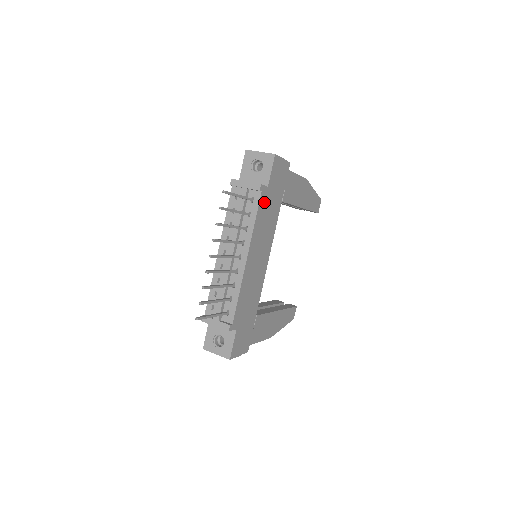
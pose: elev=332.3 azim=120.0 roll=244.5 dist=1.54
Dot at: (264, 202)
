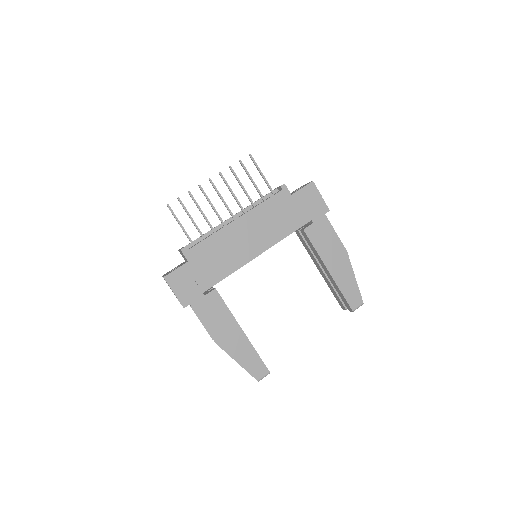
Dot at: (281, 201)
